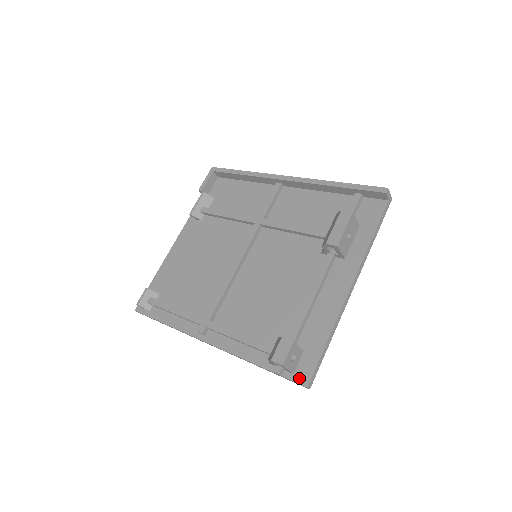
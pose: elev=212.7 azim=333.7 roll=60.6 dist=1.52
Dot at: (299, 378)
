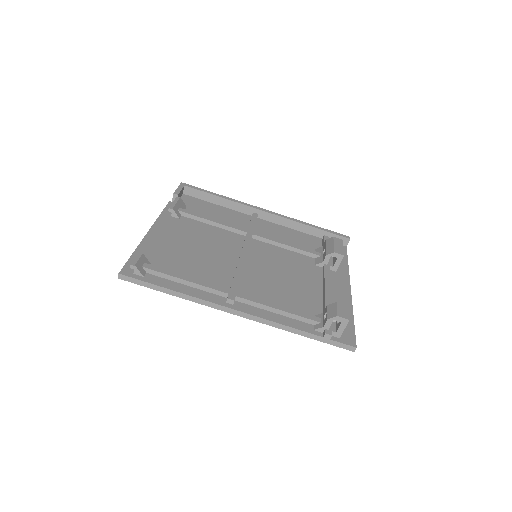
Dot at: (346, 341)
